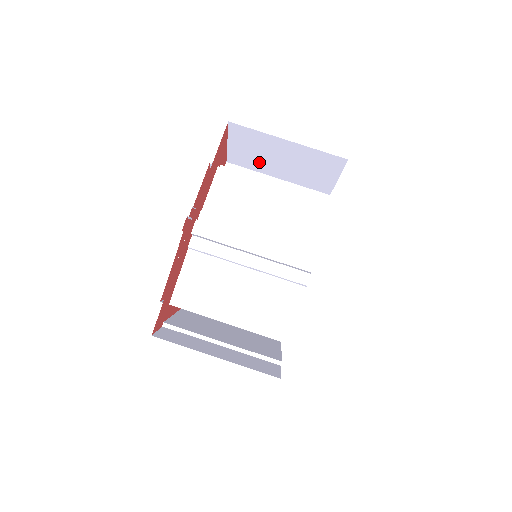
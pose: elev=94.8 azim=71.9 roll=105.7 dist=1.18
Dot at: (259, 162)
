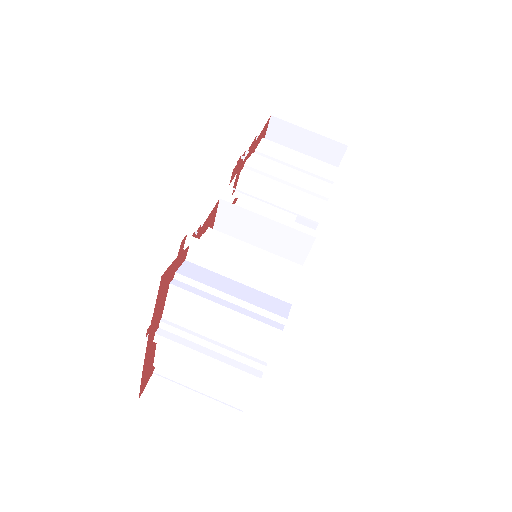
Dot at: occluded
